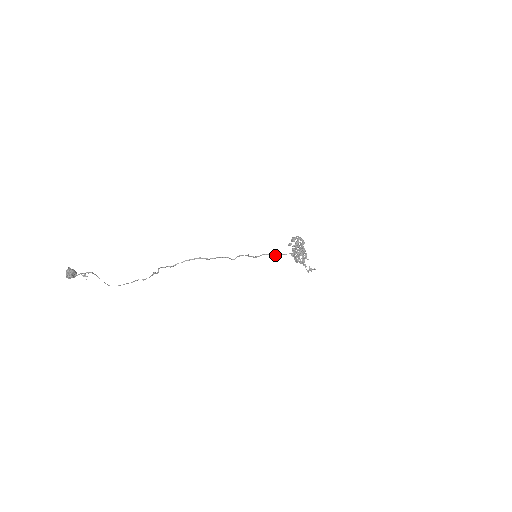
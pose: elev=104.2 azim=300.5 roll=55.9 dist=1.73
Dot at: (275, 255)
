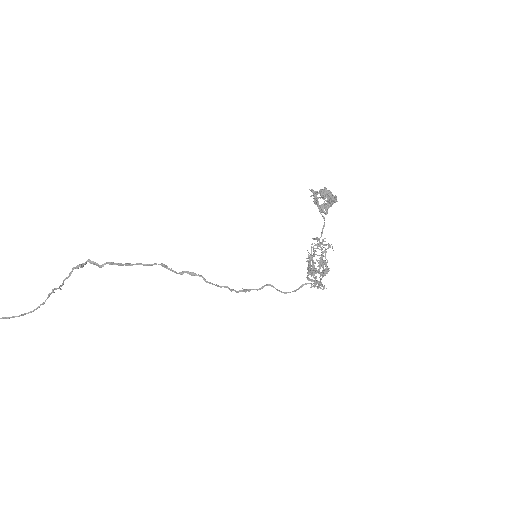
Dot at: (284, 293)
